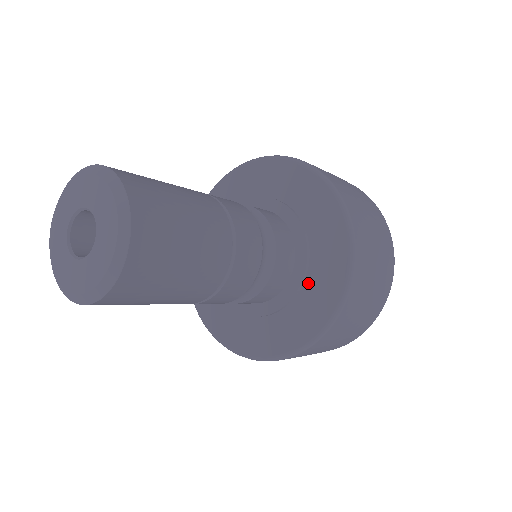
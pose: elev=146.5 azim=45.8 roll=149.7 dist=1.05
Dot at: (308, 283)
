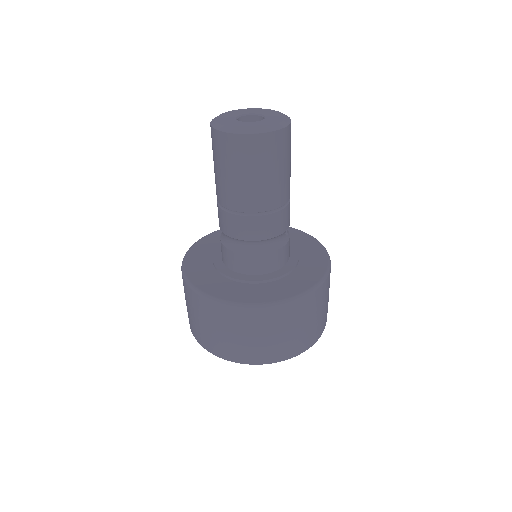
Dot at: (251, 286)
